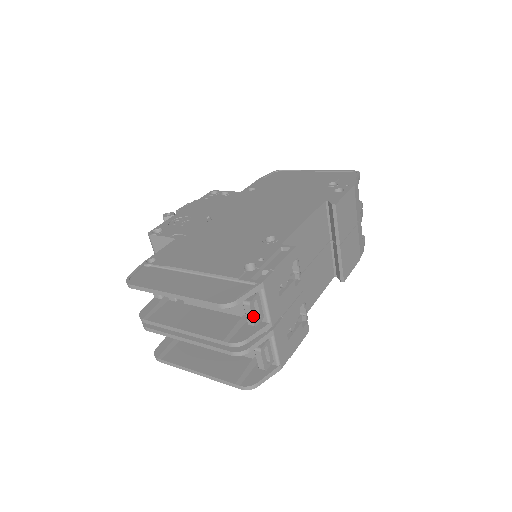
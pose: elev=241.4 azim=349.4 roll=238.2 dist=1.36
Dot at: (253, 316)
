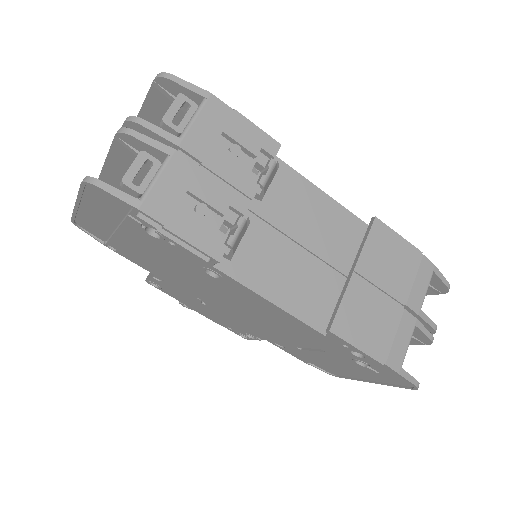
Dot at: (172, 109)
